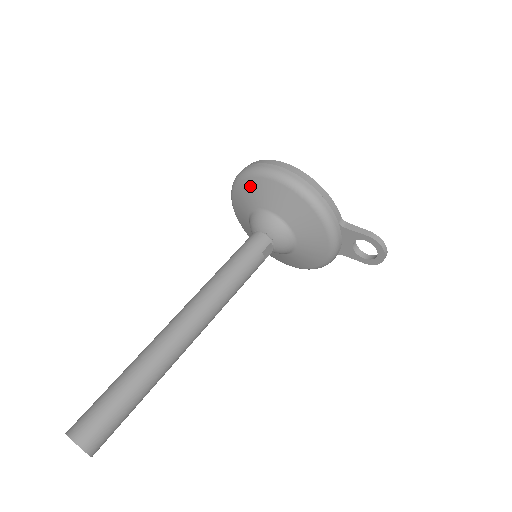
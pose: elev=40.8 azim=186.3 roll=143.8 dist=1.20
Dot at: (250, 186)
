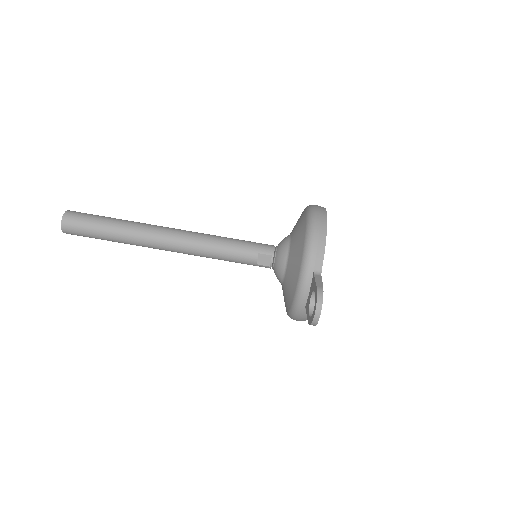
Dot at: occluded
